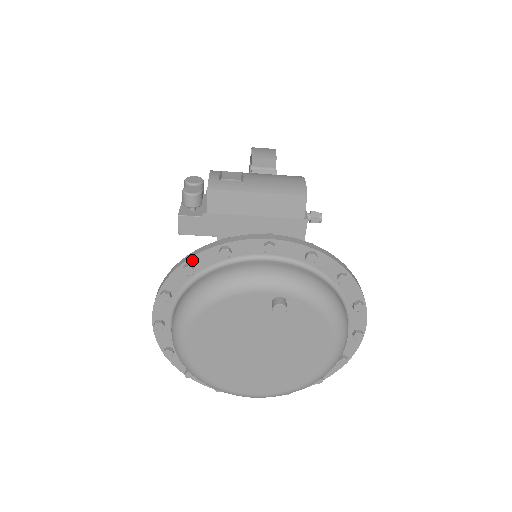
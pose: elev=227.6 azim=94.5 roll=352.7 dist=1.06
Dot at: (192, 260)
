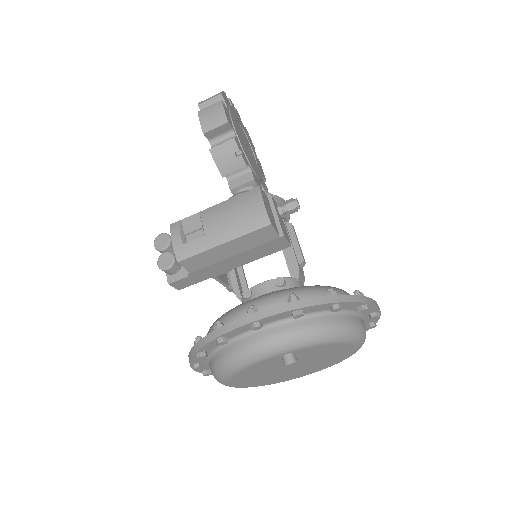
Dot at: (200, 350)
